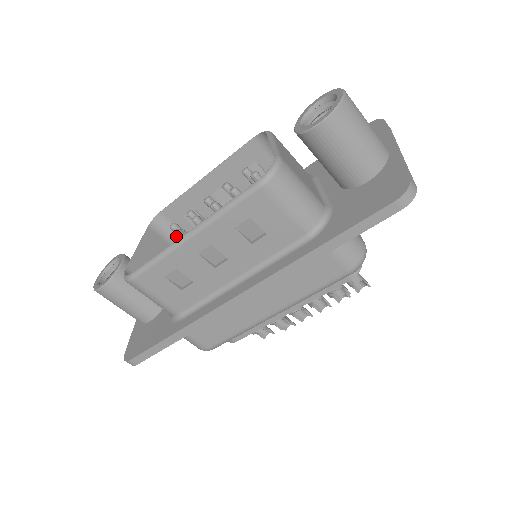
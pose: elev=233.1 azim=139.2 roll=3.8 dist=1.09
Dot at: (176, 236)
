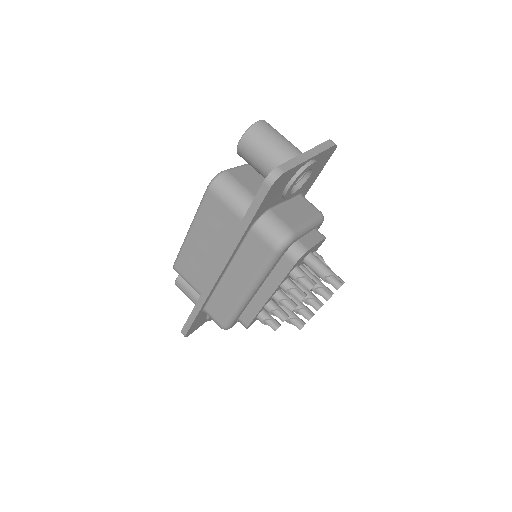
Dot at: occluded
